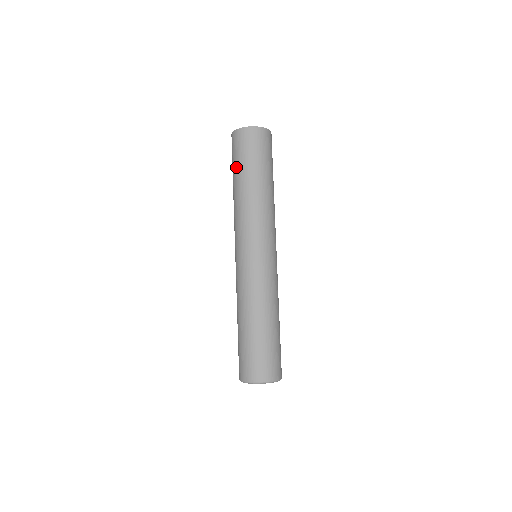
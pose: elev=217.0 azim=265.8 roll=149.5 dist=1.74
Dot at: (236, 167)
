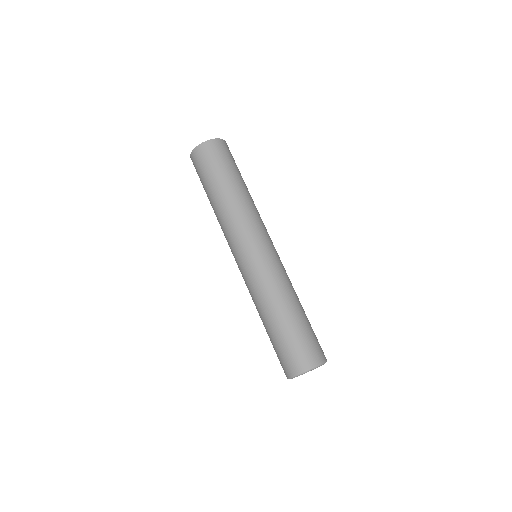
Dot at: (204, 185)
